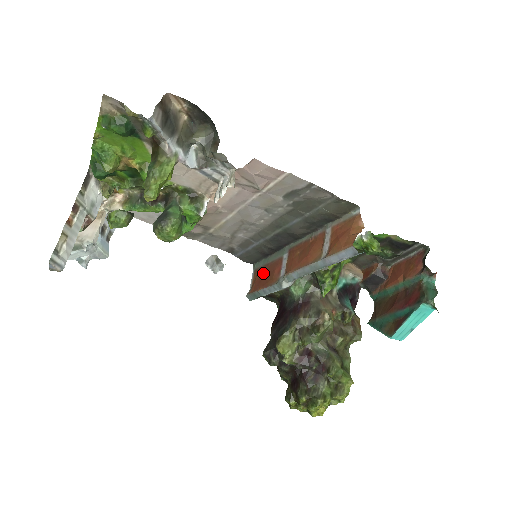
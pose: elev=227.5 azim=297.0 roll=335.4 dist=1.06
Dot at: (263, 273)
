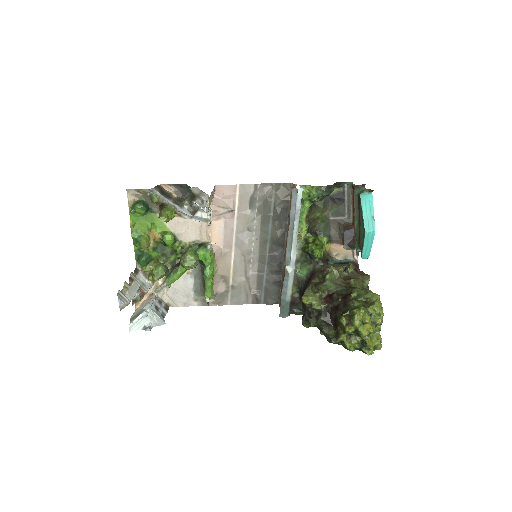
Dot at: occluded
